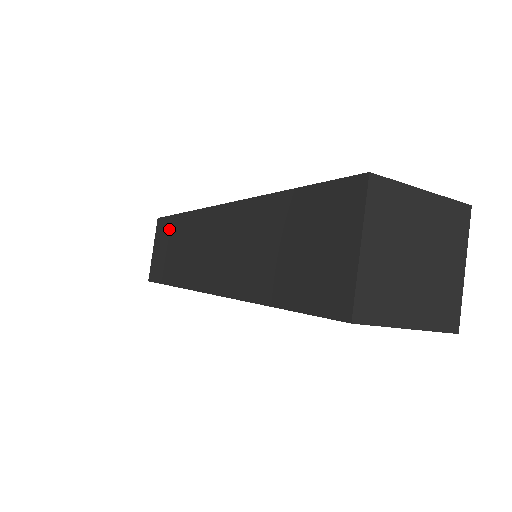
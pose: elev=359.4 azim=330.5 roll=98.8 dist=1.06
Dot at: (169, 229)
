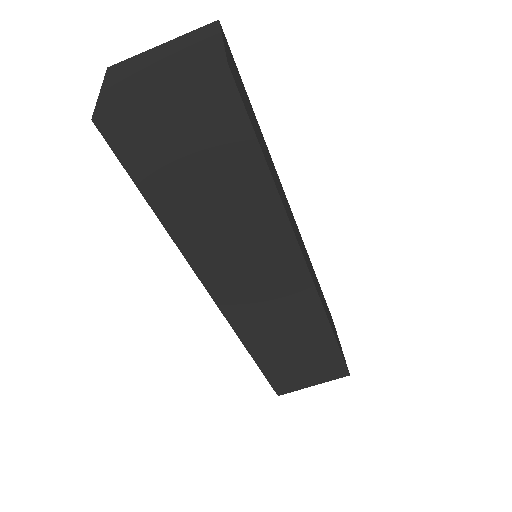
Dot at: occluded
